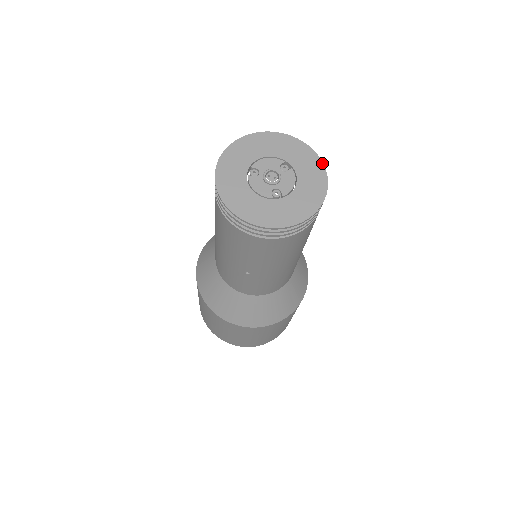
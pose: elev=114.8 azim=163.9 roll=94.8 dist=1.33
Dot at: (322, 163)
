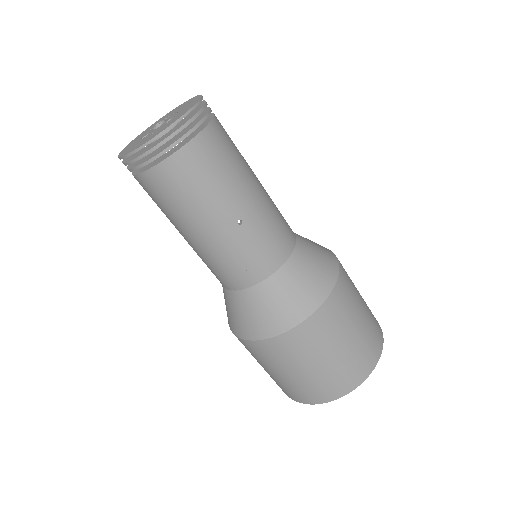
Dot at: (184, 103)
